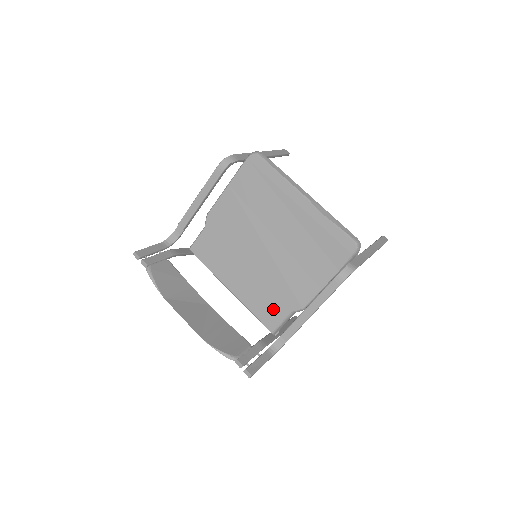
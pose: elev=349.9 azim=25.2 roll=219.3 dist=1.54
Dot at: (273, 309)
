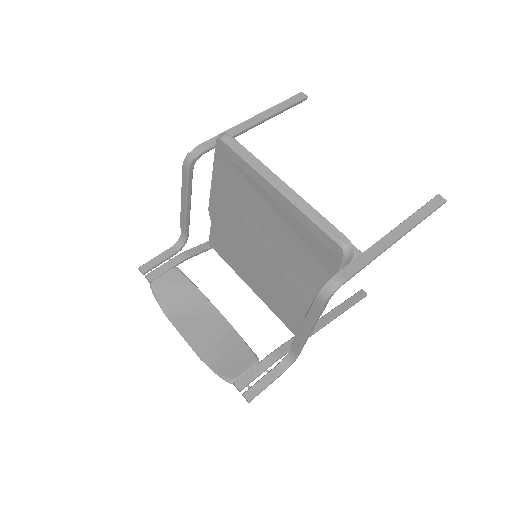
Dot at: (289, 312)
